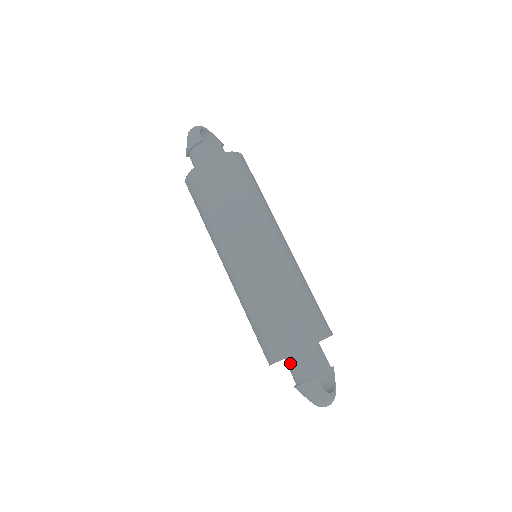
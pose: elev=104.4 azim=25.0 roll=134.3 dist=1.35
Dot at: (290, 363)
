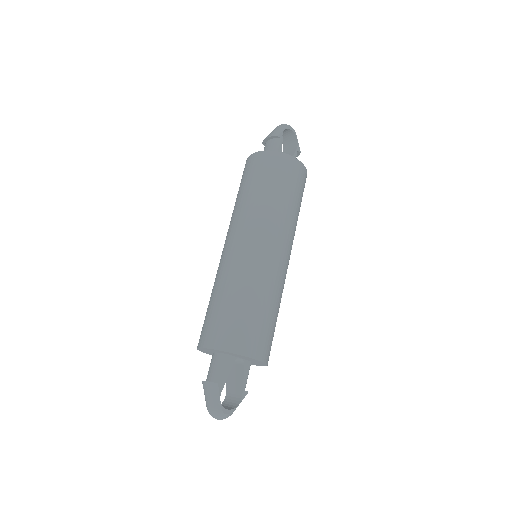
Dot at: (212, 359)
